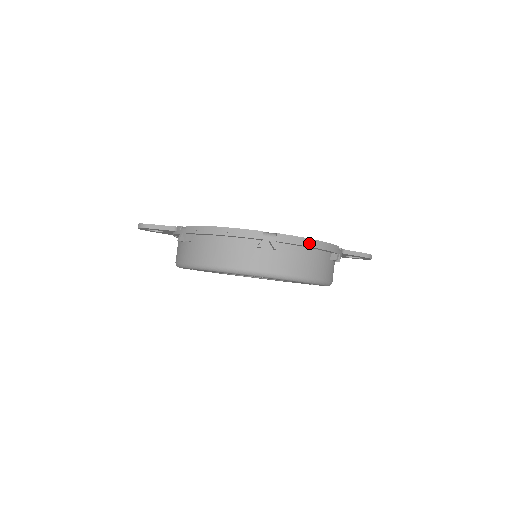
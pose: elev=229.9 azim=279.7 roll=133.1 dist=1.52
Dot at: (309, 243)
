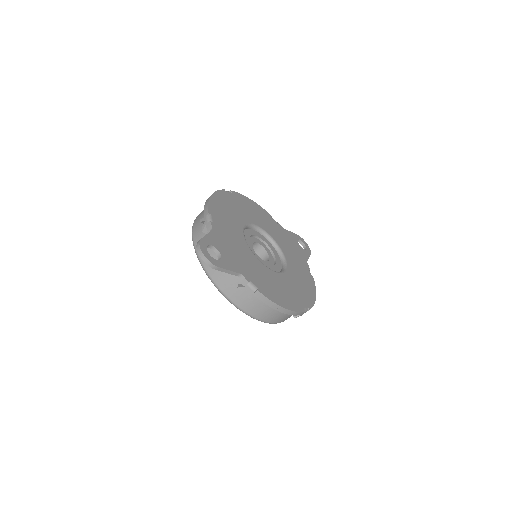
Dot at: occluded
